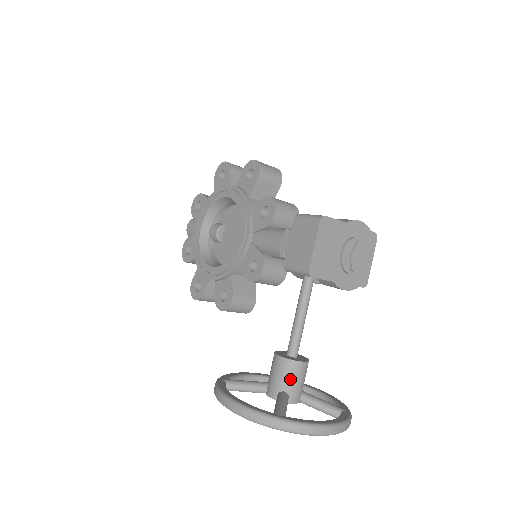
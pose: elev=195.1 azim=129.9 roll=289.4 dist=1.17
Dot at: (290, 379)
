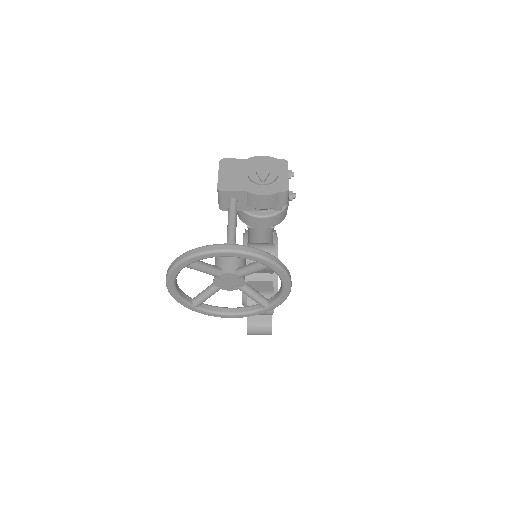
Dot at: (220, 257)
